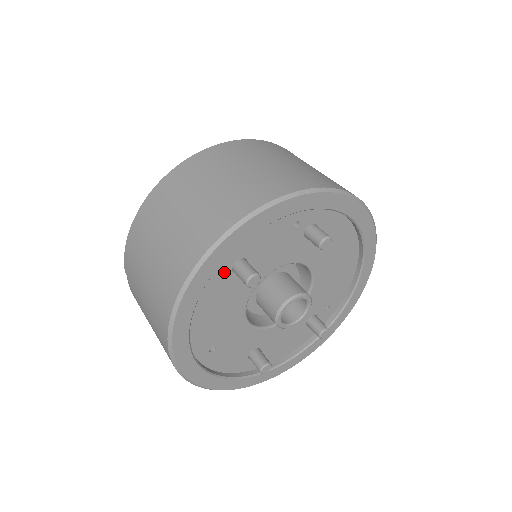
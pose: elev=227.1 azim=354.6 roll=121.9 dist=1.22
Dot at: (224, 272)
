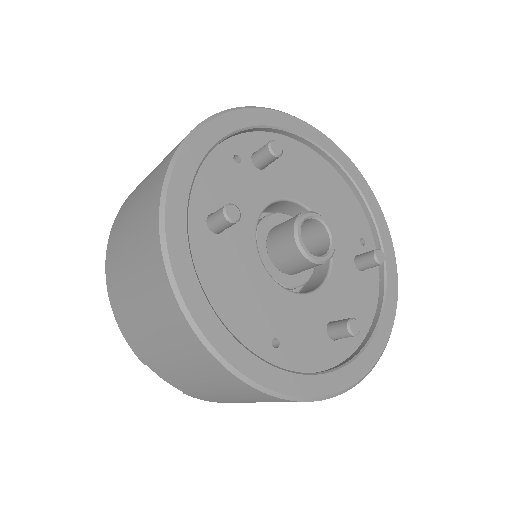
Dot at: (204, 237)
